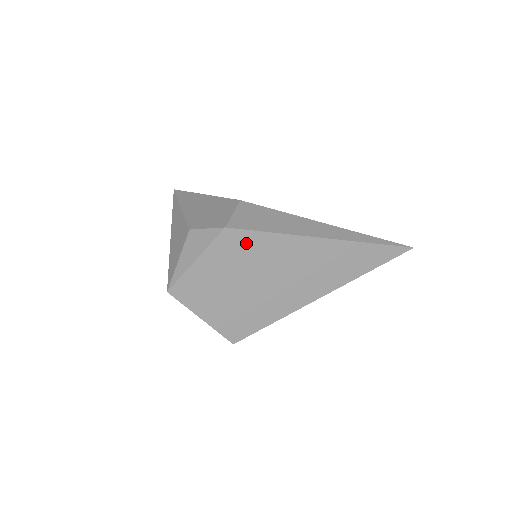
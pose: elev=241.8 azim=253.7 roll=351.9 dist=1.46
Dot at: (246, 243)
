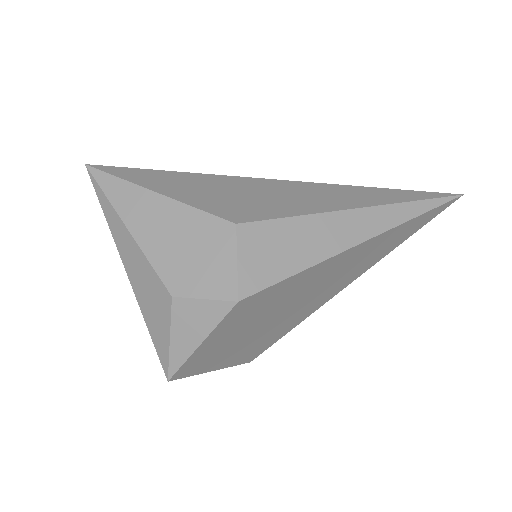
Dot at: (266, 297)
